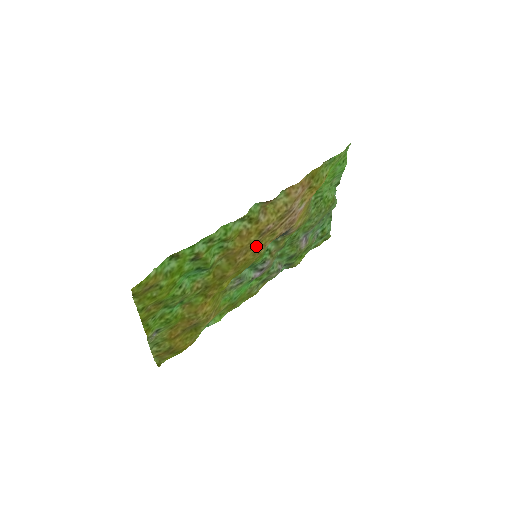
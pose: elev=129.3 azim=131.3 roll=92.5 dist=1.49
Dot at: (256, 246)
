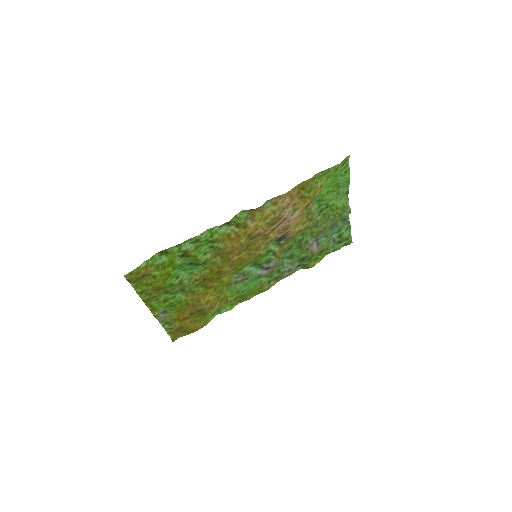
Dot at: (250, 247)
